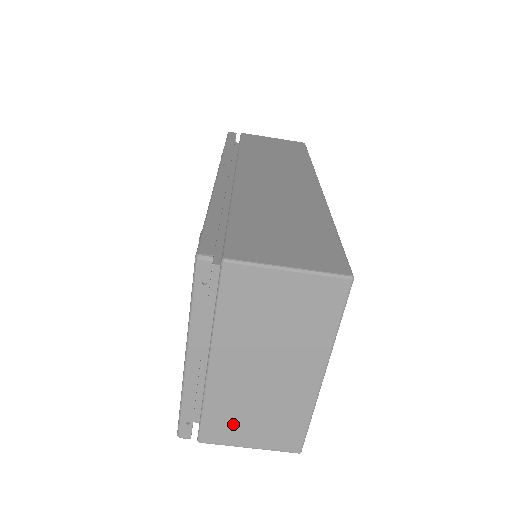
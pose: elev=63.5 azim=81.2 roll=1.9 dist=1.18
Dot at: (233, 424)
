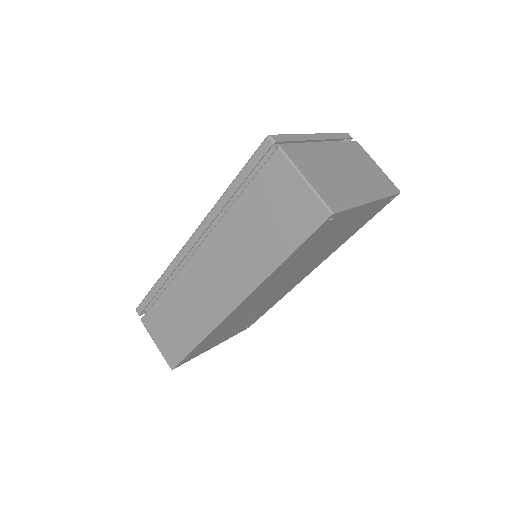
Dot at: (309, 163)
